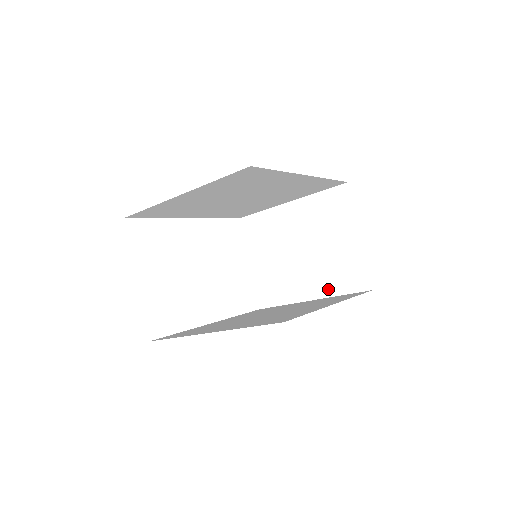
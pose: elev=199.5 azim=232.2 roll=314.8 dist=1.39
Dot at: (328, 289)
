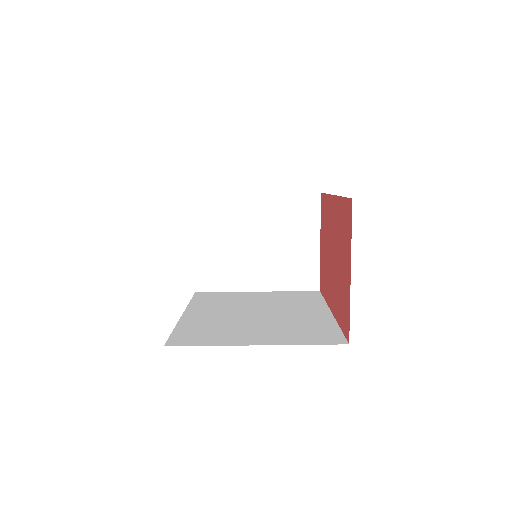
Dot at: (277, 284)
